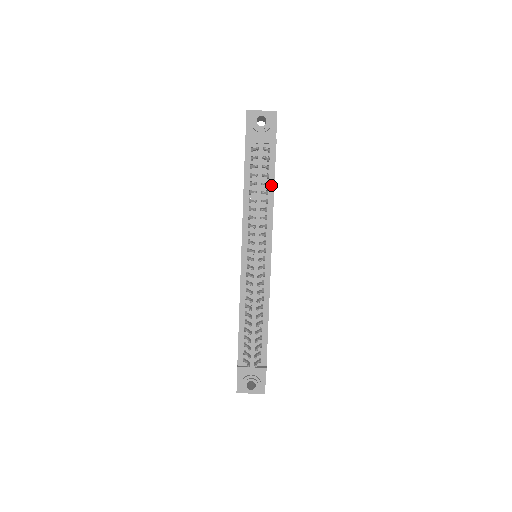
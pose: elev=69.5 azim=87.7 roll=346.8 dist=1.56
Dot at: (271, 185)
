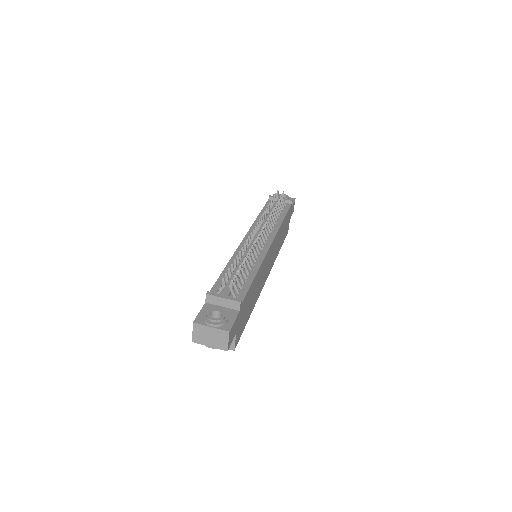
Dot at: (283, 216)
